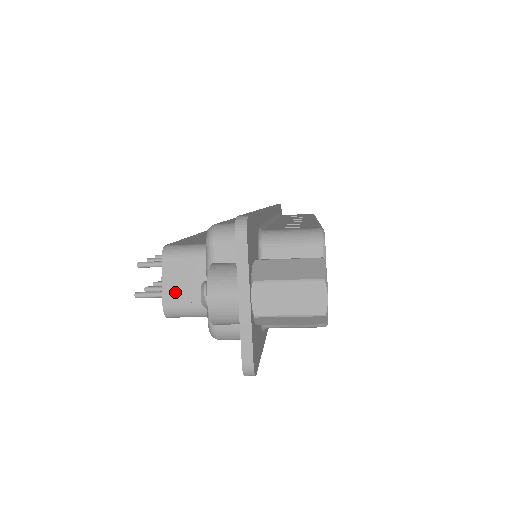
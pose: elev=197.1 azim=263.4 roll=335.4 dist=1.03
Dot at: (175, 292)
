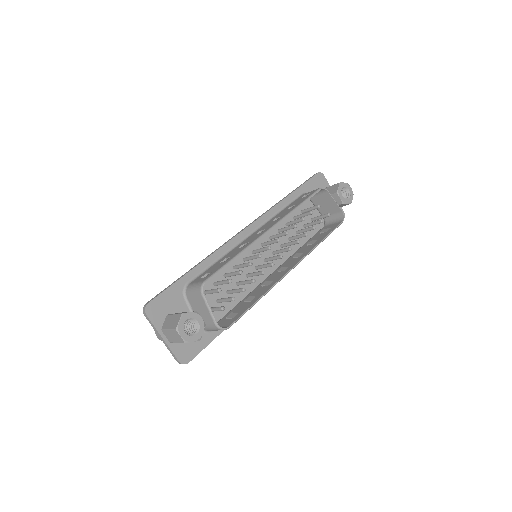
Dot at: occluded
